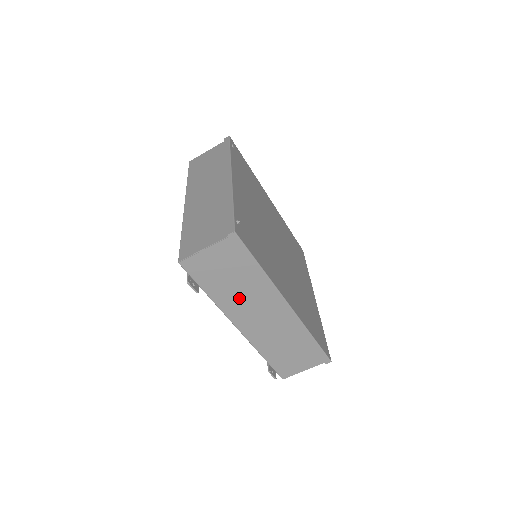
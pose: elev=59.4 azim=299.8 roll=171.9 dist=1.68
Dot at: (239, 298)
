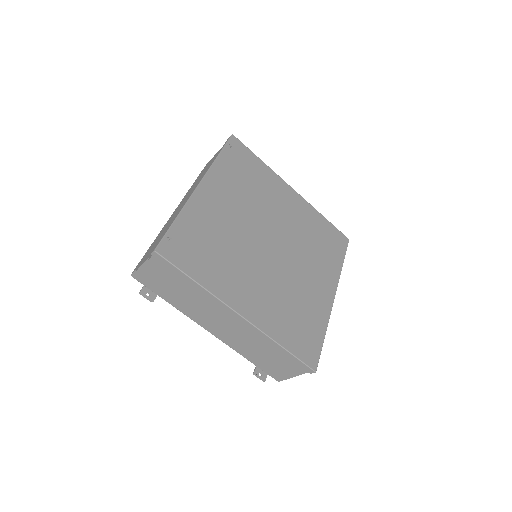
Dot at: (194, 306)
